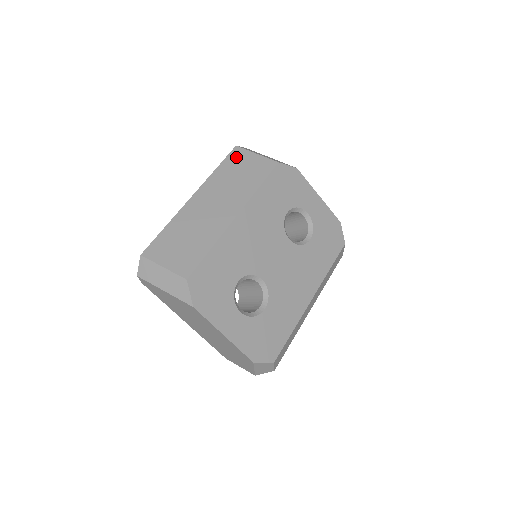
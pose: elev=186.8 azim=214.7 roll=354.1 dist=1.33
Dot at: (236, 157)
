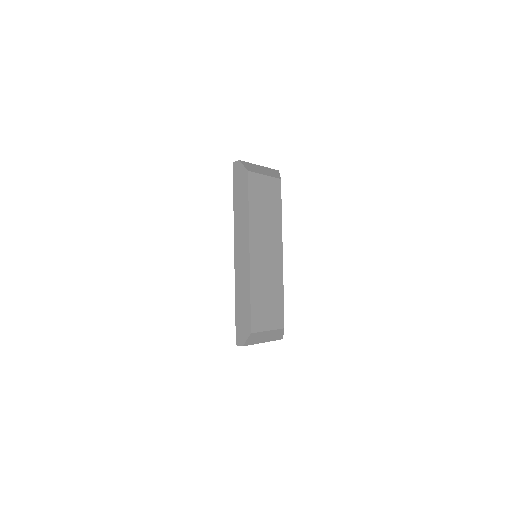
Dot at: (255, 187)
